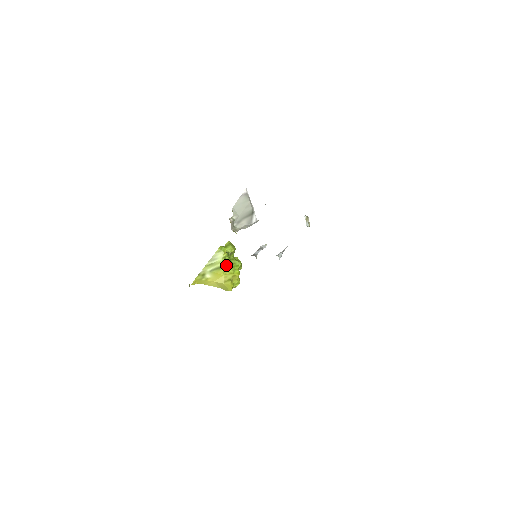
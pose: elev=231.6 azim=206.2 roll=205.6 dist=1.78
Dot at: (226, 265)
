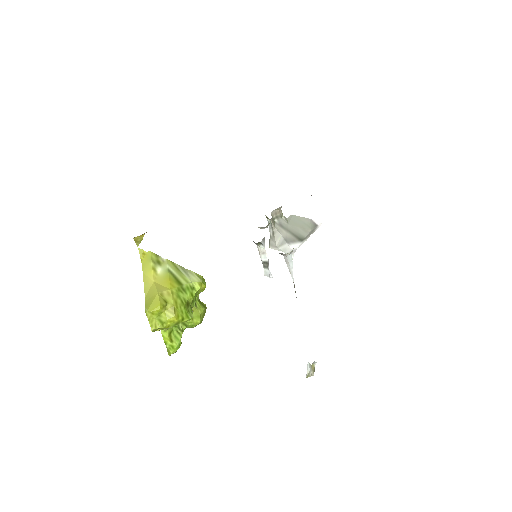
Dot at: (184, 292)
